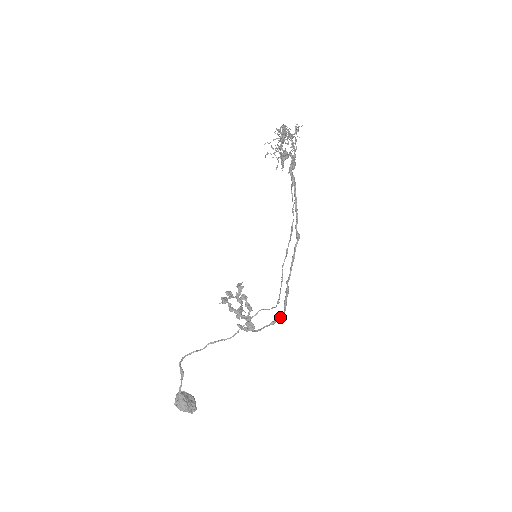
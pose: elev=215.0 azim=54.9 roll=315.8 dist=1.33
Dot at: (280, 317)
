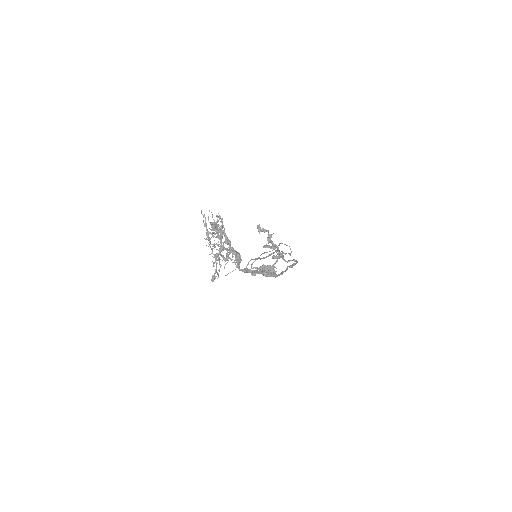
Dot at: (296, 261)
